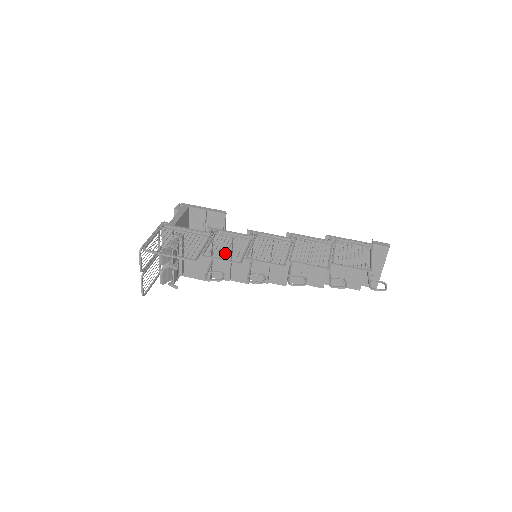
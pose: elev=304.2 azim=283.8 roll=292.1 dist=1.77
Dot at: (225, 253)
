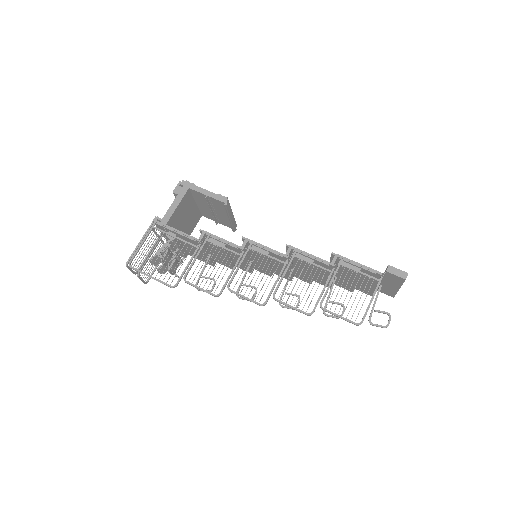
Dot at: (221, 254)
